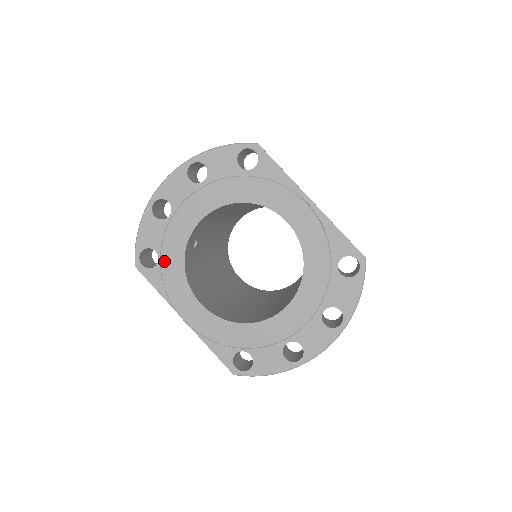
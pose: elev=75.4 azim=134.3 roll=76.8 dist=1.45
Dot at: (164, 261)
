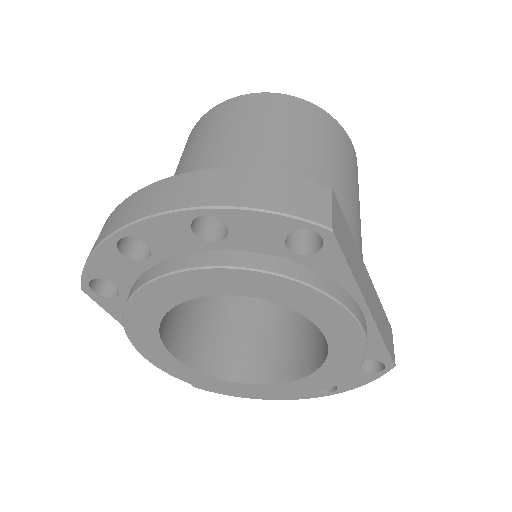
Dot at: (129, 314)
